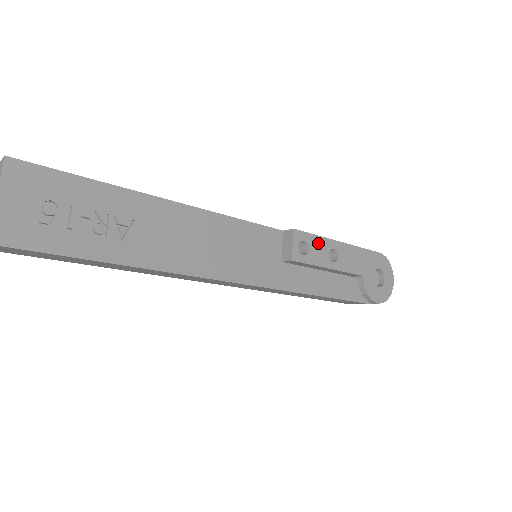
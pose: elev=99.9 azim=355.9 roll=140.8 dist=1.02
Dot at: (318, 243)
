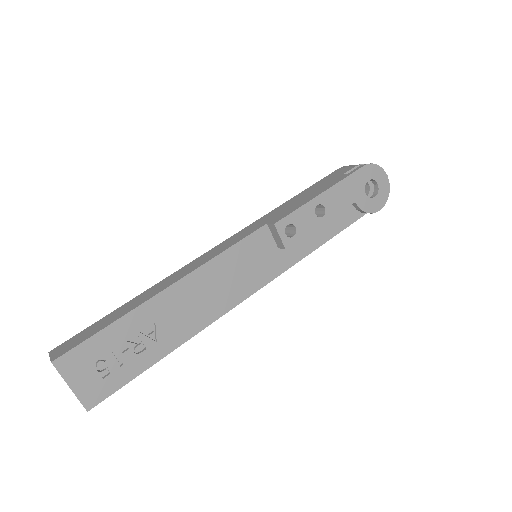
Dot at: (301, 214)
